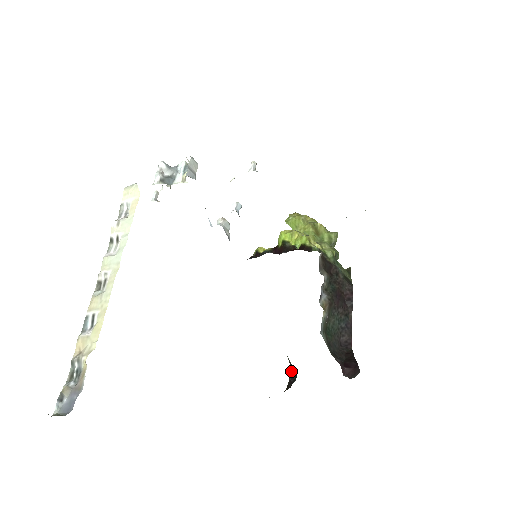
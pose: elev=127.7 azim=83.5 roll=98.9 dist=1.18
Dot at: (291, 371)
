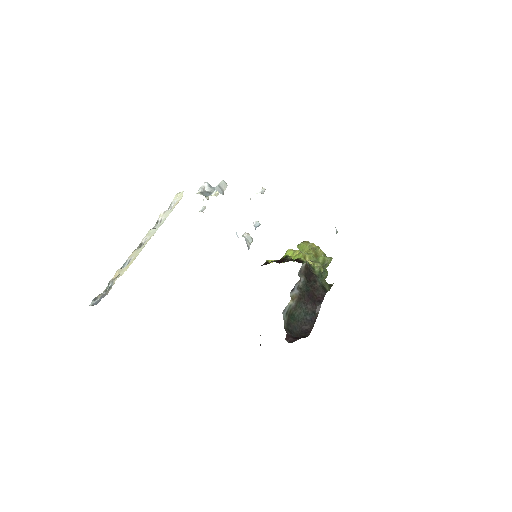
Dot at: occluded
